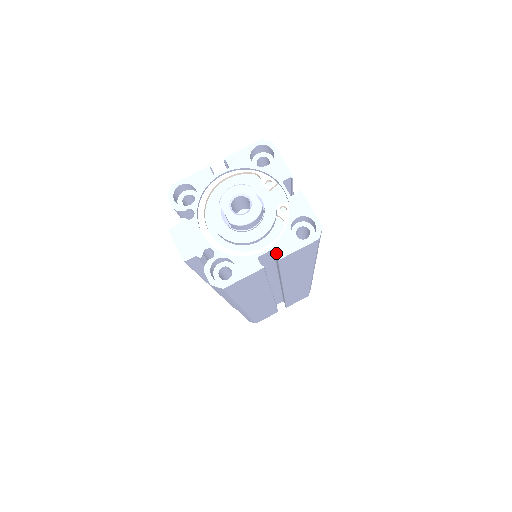
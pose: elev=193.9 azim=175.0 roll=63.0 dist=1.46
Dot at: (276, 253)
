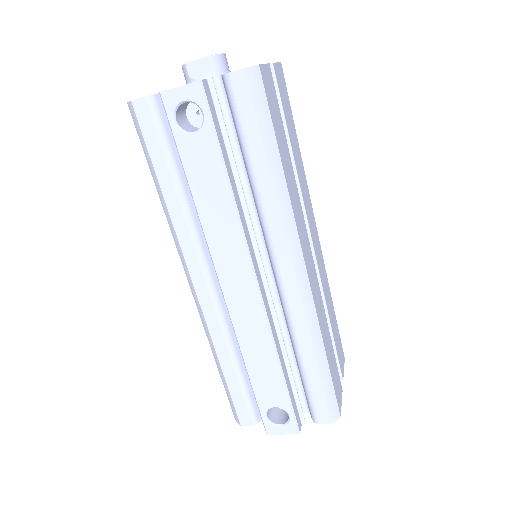
Dot at: occluded
